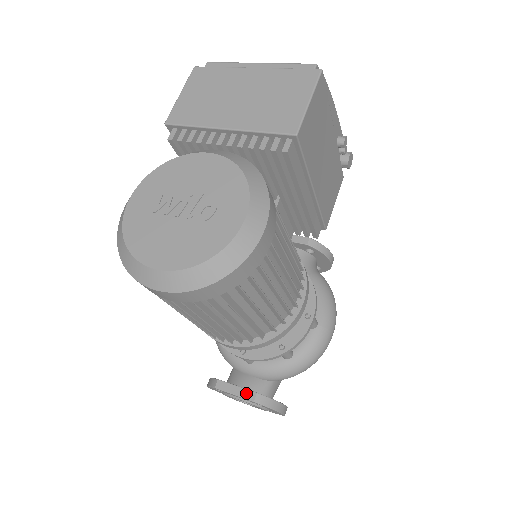
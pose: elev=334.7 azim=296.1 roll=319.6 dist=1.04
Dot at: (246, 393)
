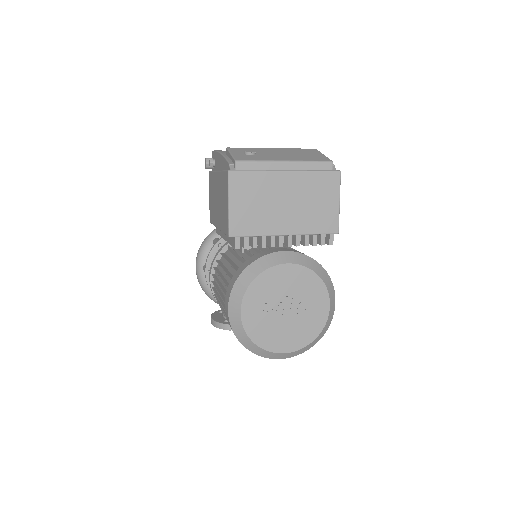
Dot at: occluded
